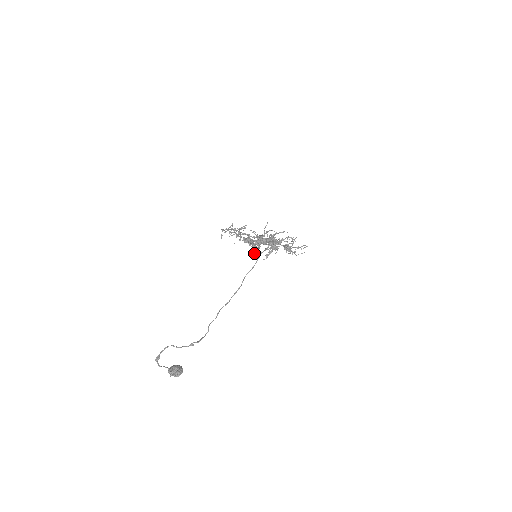
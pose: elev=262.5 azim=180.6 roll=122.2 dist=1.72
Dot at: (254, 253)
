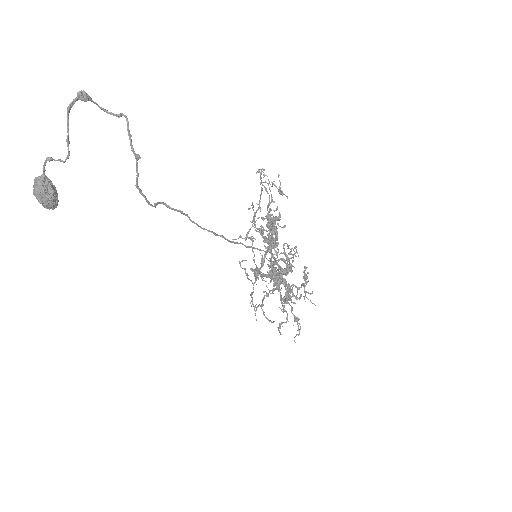
Dot at: (265, 239)
